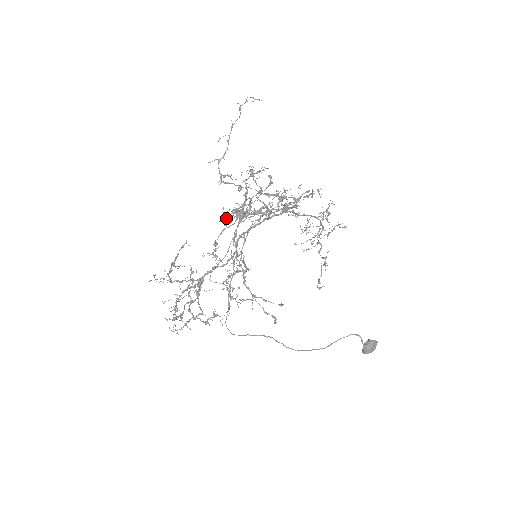
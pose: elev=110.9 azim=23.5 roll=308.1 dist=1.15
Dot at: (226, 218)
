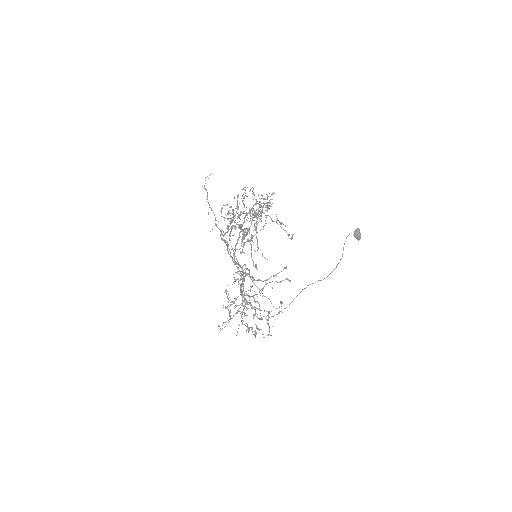
Dot at: (242, 249)
